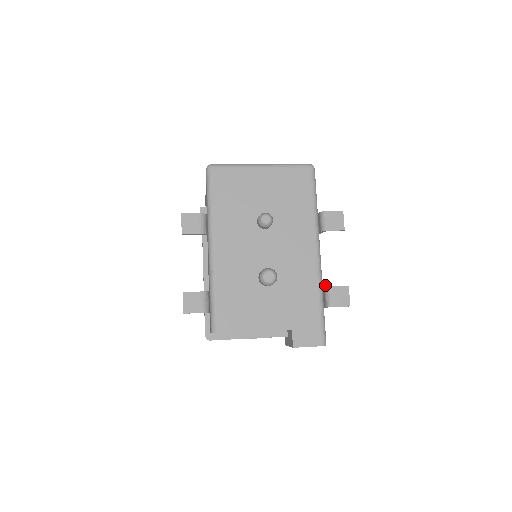
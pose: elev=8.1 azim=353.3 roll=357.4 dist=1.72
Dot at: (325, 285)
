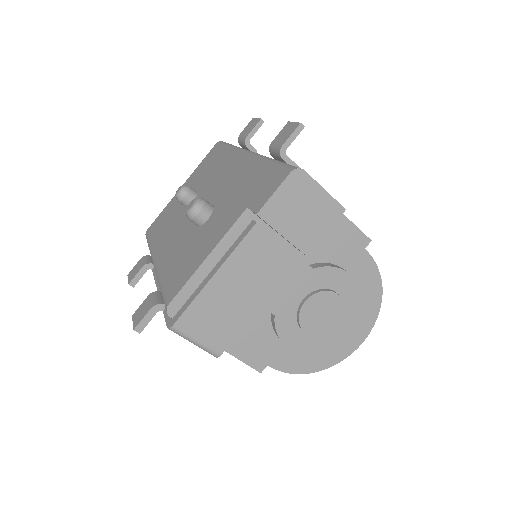
Dot at: occluded
